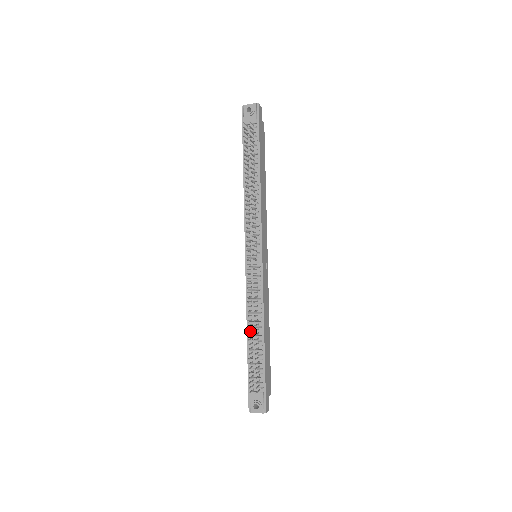
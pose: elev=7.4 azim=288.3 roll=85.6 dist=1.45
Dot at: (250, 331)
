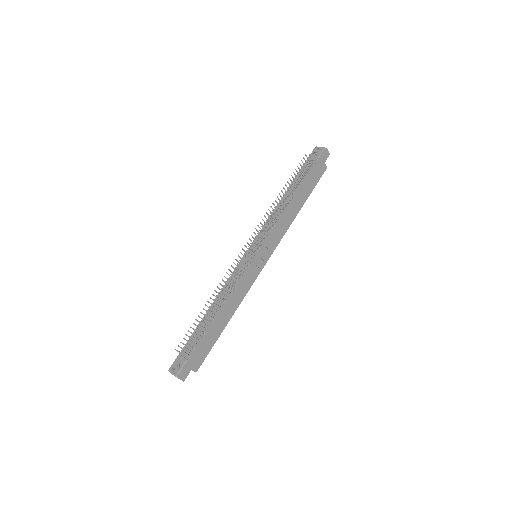
Dot at: (212, 307)
